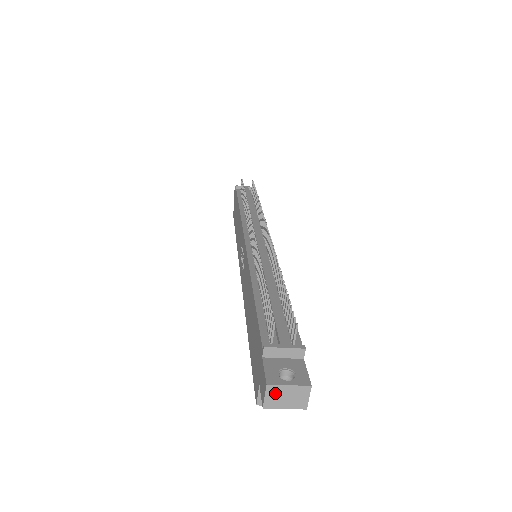
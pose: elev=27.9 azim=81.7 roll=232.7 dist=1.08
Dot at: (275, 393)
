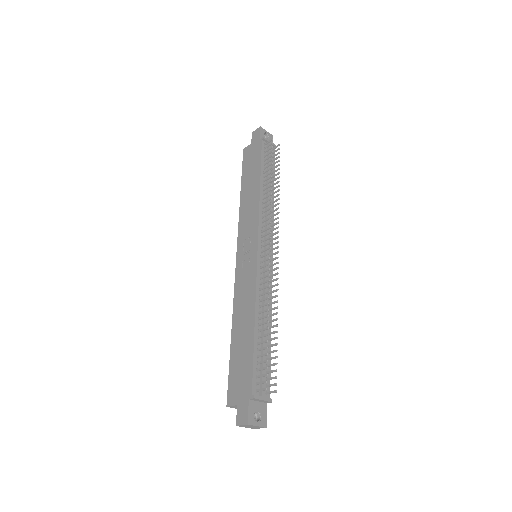
Dot at: (248, 426)
